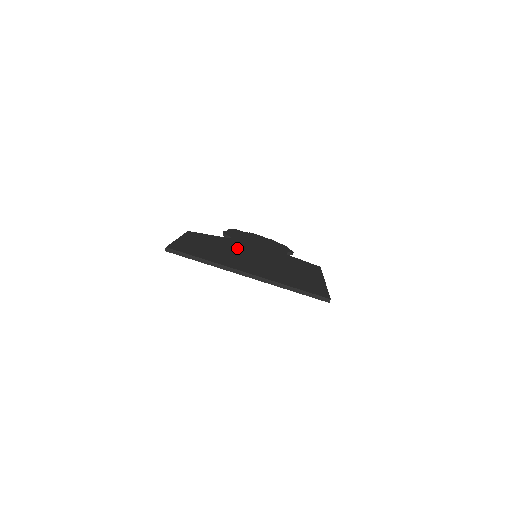
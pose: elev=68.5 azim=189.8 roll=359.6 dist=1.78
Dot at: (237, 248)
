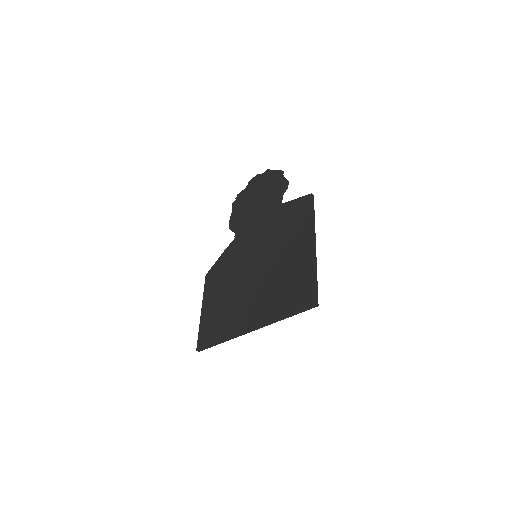
Dot at: (240, 263)
